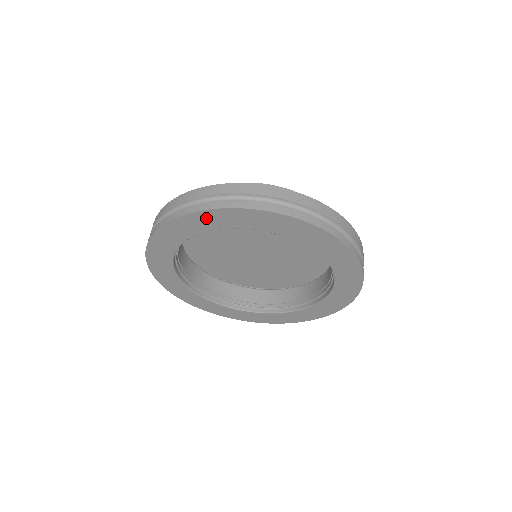
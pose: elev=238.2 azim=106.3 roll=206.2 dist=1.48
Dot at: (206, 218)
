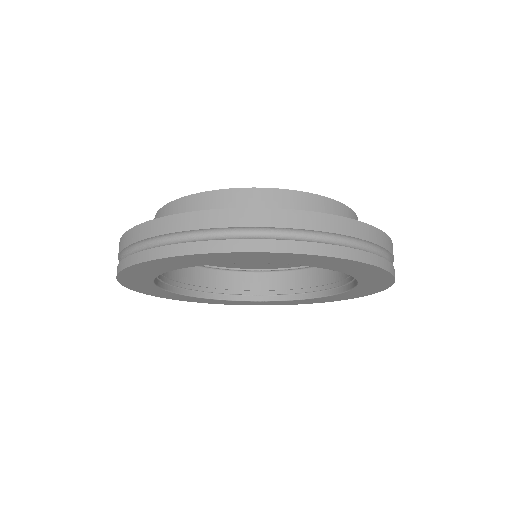
Dot at: (139, 270)
